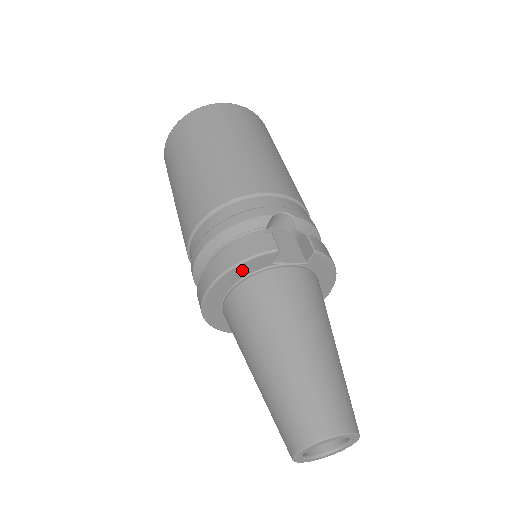
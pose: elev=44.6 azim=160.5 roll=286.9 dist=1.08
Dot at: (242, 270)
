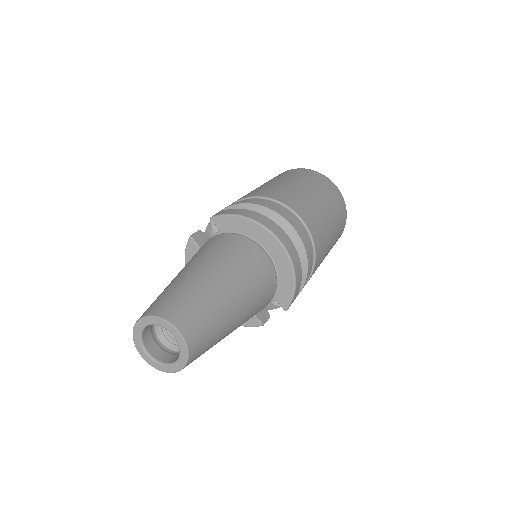
Dot at: occluded
